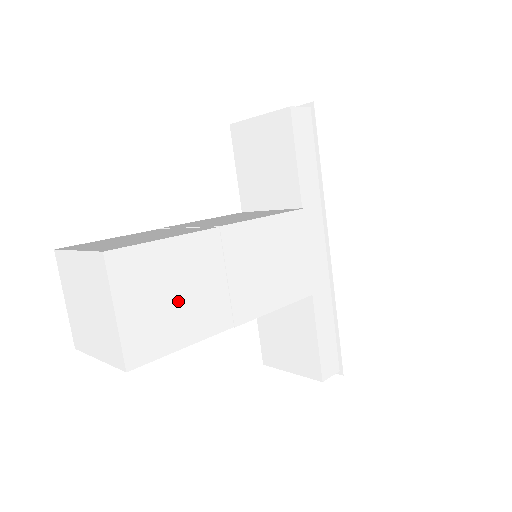
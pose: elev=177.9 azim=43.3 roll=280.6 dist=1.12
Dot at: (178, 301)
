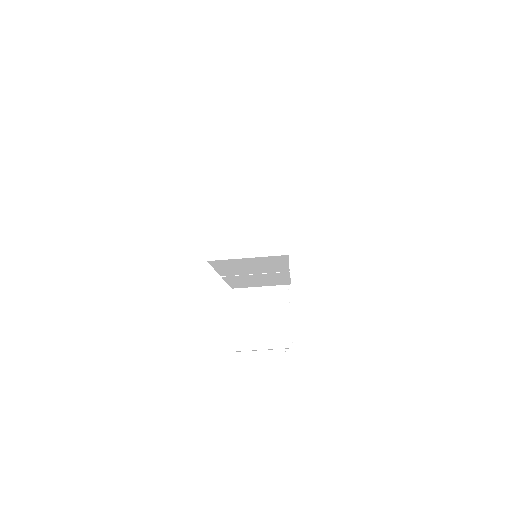
Dot at: occluded
